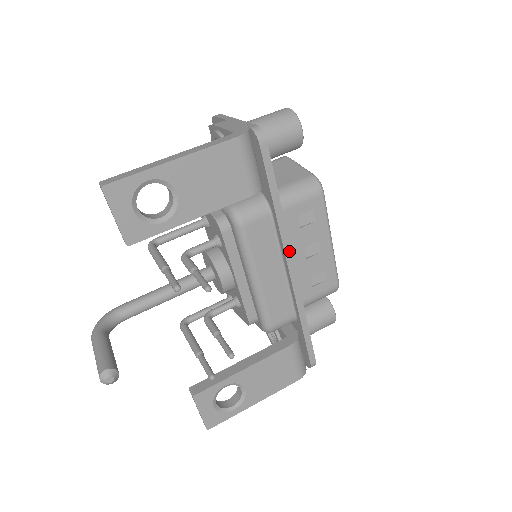
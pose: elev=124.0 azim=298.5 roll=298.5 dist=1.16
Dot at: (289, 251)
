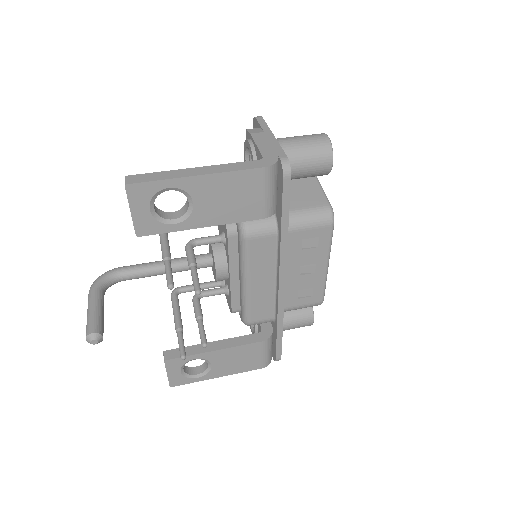
Dot at: (284, 269)
